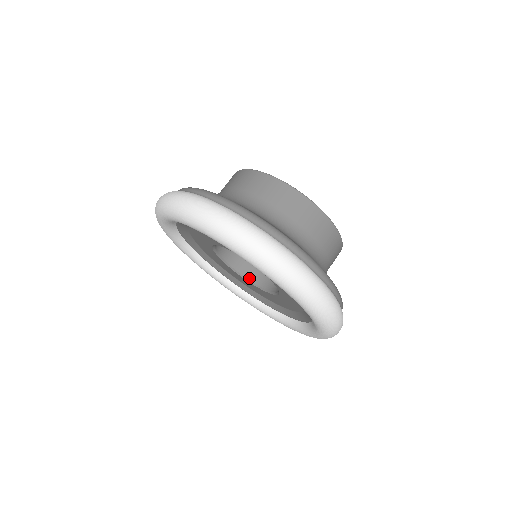
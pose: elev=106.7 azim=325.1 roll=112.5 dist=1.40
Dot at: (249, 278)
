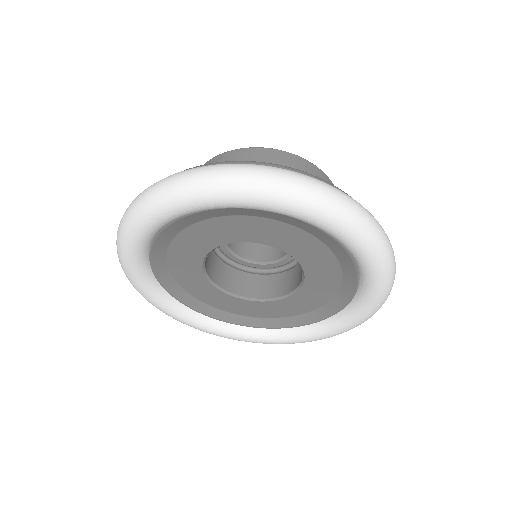
Dot at: (256, 297)
